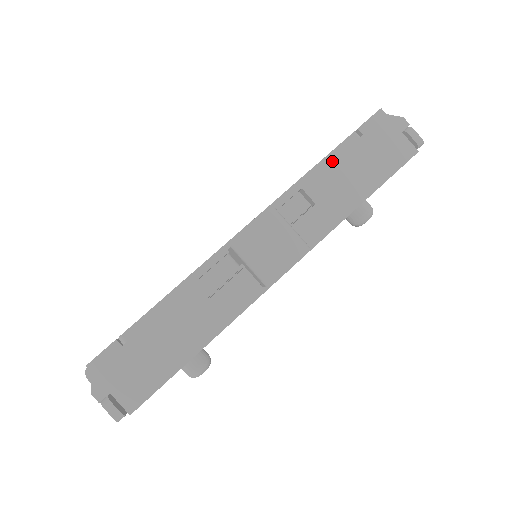
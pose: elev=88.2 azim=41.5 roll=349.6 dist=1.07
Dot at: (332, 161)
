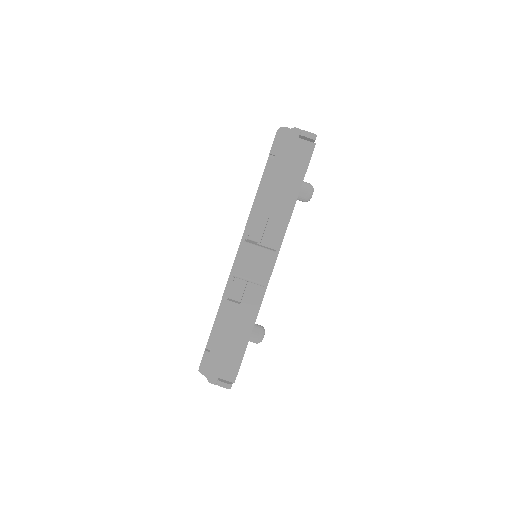
Dot at: (265, 184)
